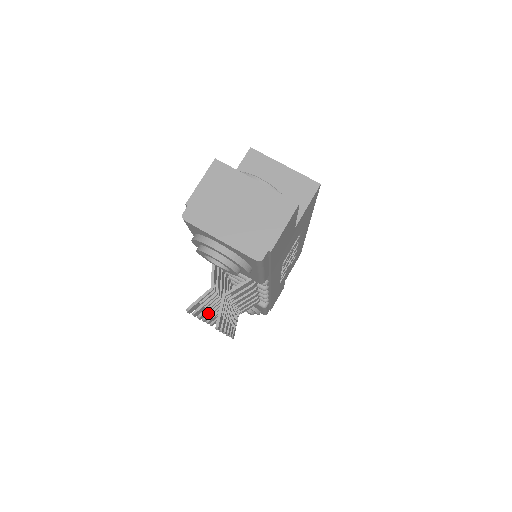
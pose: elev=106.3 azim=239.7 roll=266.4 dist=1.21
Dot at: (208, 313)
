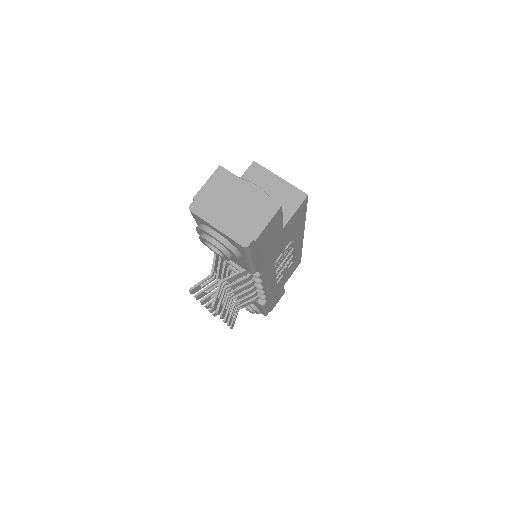
Dot at: (210, 301)
